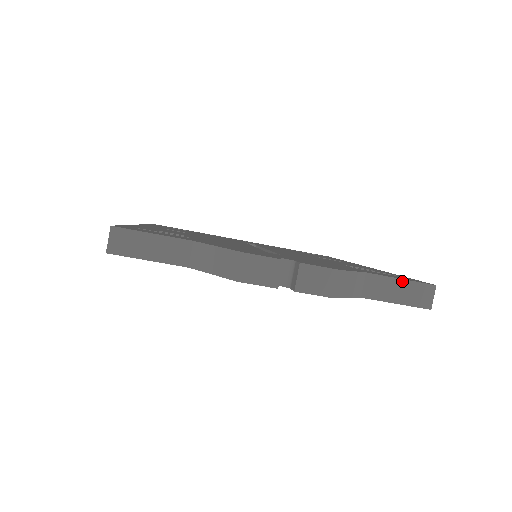
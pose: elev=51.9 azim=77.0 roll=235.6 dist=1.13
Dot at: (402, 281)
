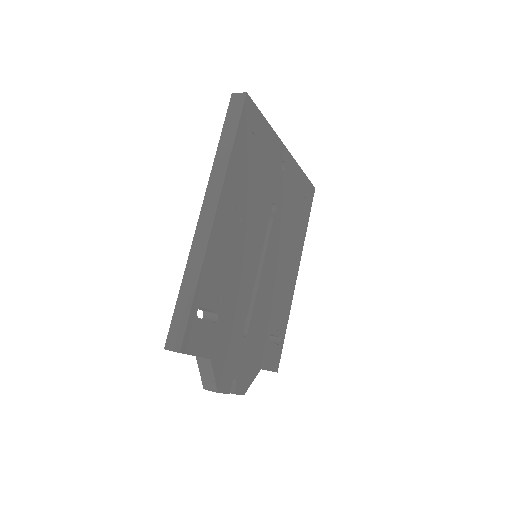
Dot at: occluded
